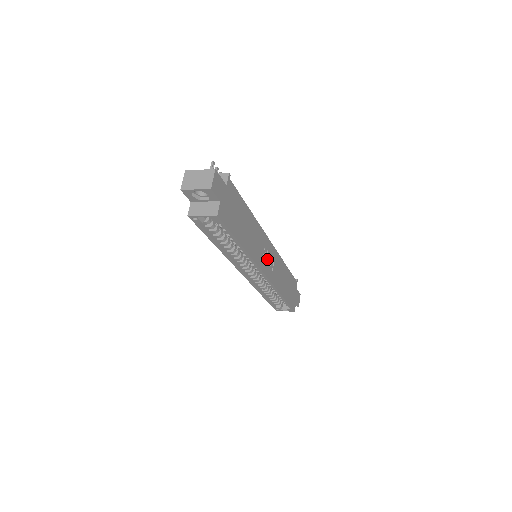
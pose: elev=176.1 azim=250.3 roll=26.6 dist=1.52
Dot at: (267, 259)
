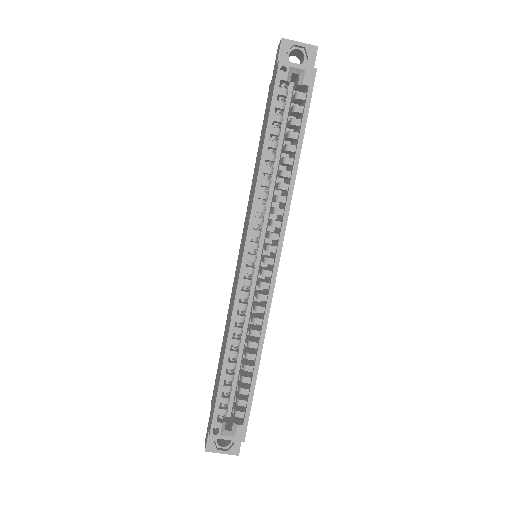
Dot at: occluded
